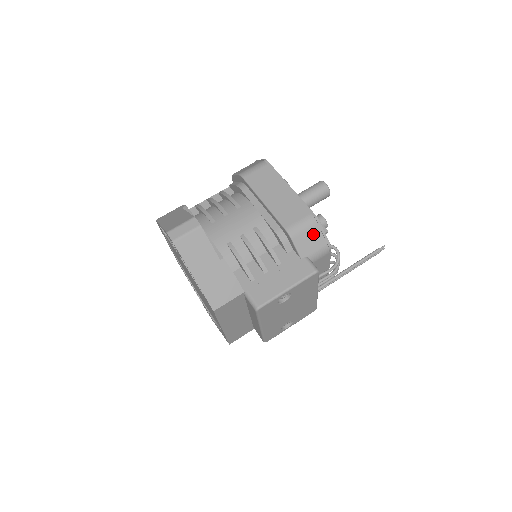
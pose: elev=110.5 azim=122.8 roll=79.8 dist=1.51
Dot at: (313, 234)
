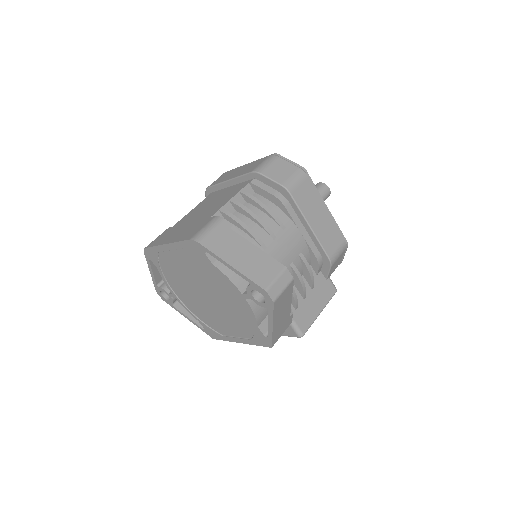
Dot at: (340, 258)
